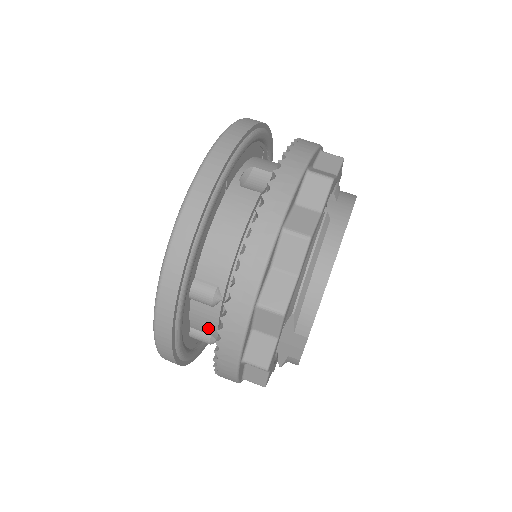
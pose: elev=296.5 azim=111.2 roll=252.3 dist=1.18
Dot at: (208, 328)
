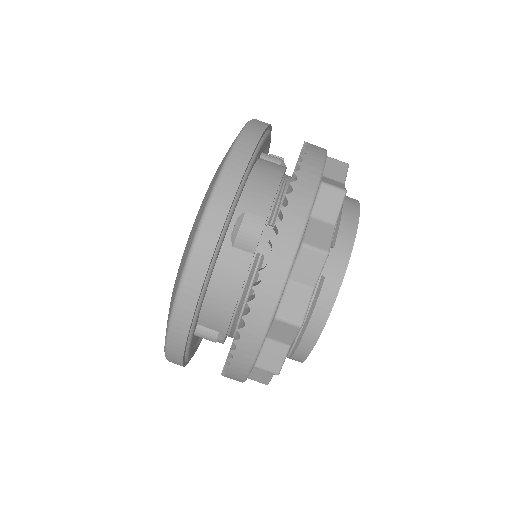
Dot at: occluded
